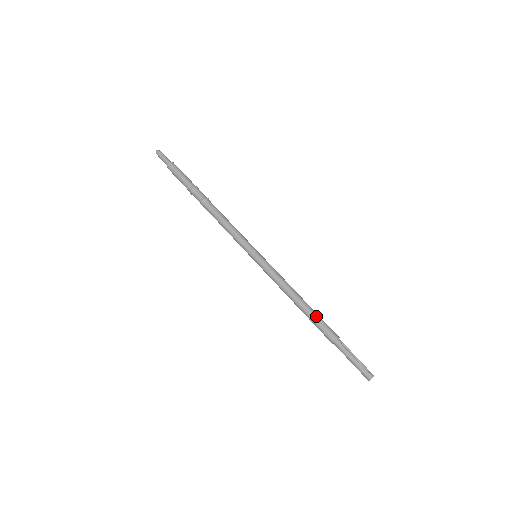
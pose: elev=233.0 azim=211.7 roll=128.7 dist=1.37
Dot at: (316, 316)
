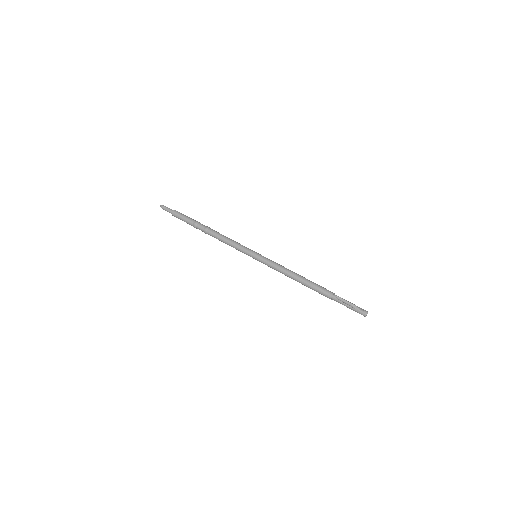
Dot at: (311, 285)
